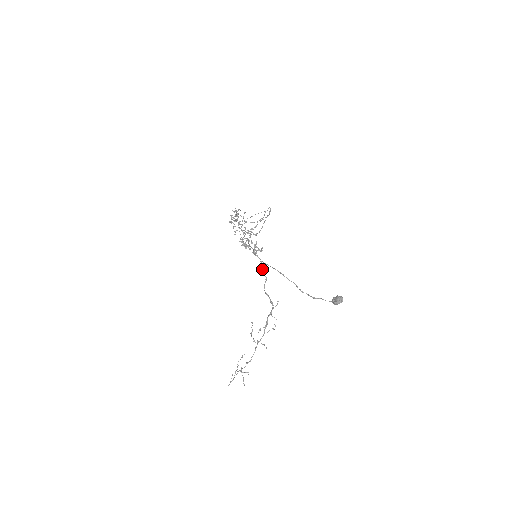
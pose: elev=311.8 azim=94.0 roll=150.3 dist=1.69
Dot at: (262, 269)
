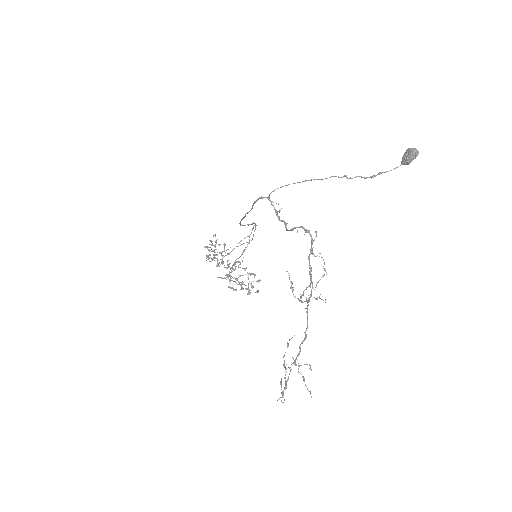
Dot at: (275, 210)
